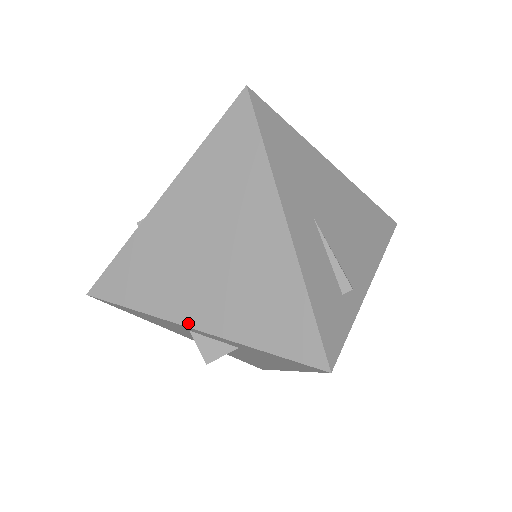
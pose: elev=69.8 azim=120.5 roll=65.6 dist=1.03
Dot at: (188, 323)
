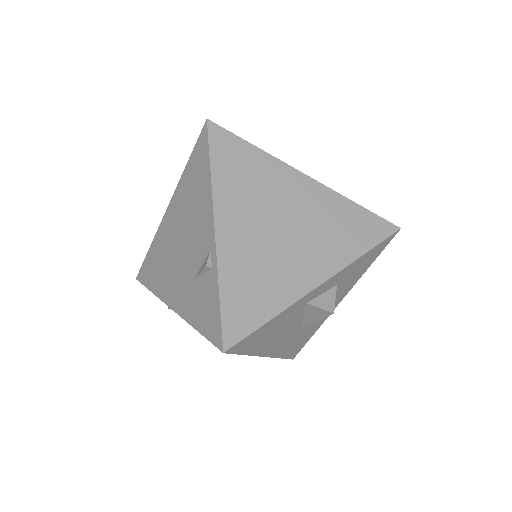
Dot at: (315, 284)
